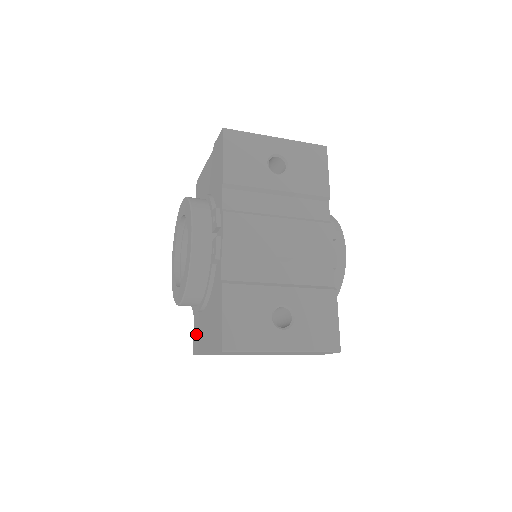
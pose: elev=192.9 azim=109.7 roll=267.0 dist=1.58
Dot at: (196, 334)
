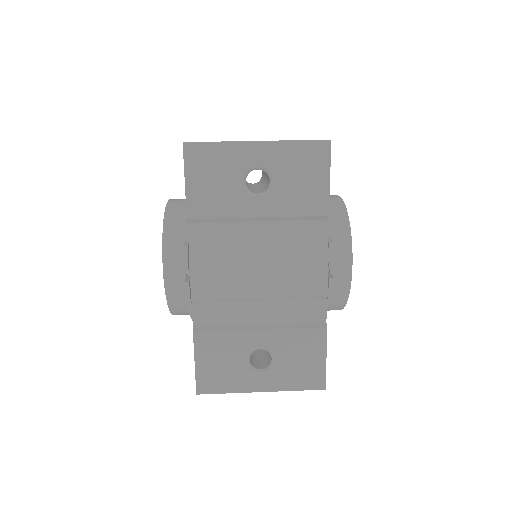
Dot at: occluded
